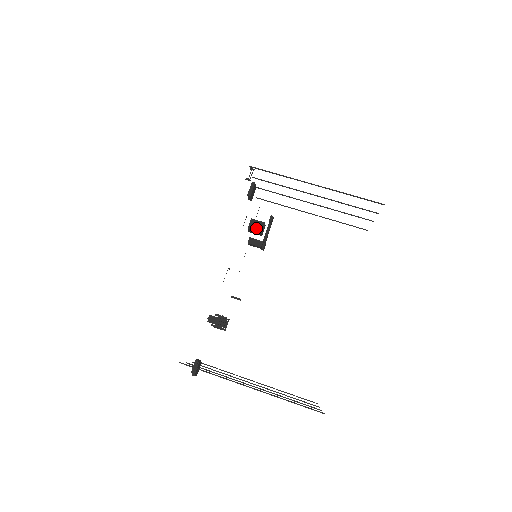
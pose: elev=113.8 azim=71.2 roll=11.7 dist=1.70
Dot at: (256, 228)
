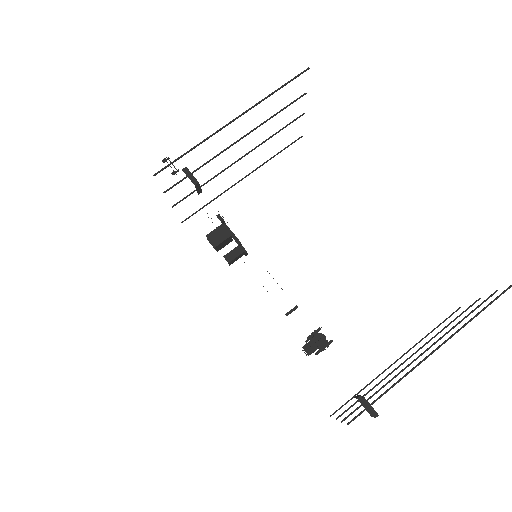
Dot at: (221, 238)
